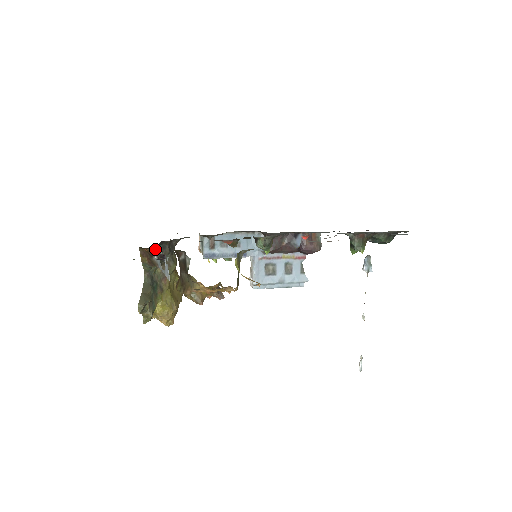
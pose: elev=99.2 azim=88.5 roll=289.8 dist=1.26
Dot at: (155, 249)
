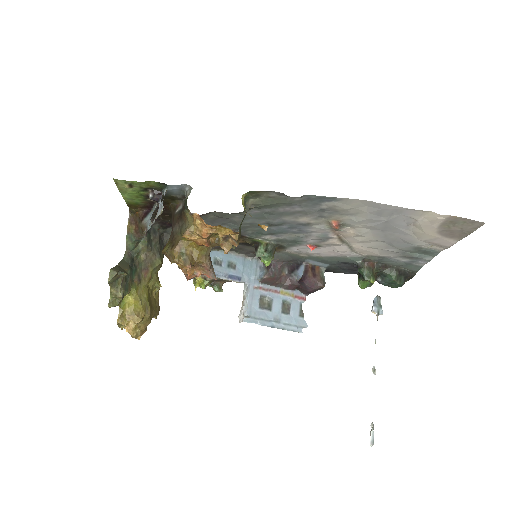
Dot at: (148, 212)
